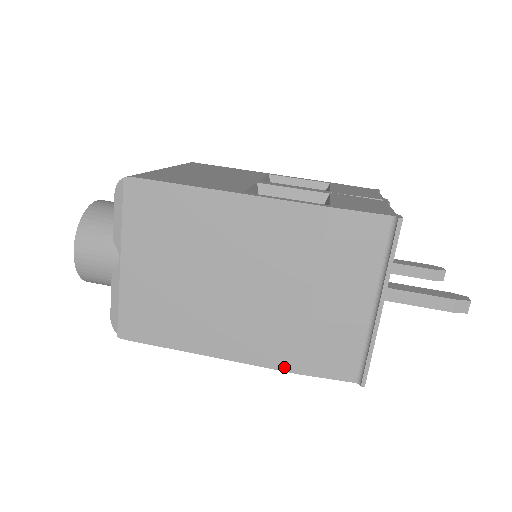
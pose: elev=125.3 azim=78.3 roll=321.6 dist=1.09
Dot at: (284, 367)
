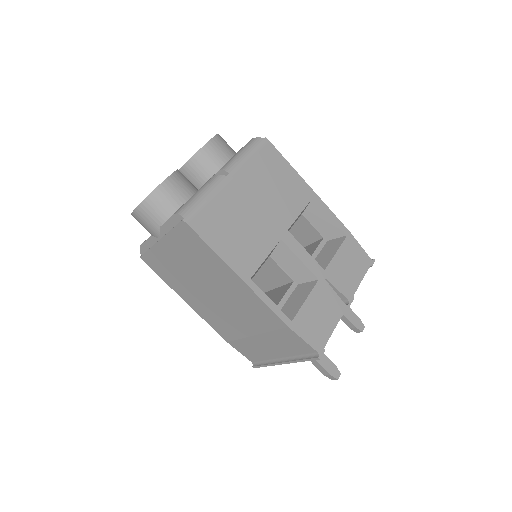
Dot at: (221, 335)
